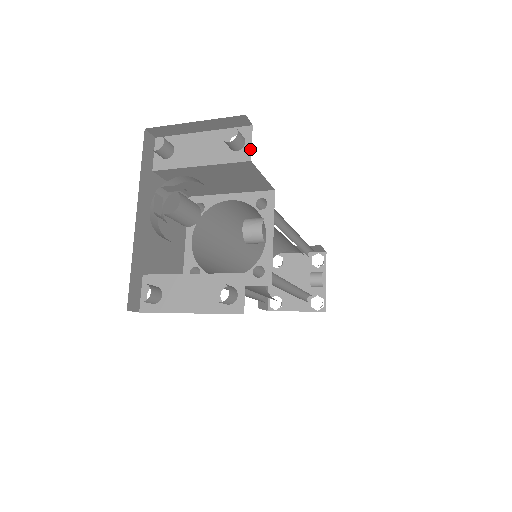
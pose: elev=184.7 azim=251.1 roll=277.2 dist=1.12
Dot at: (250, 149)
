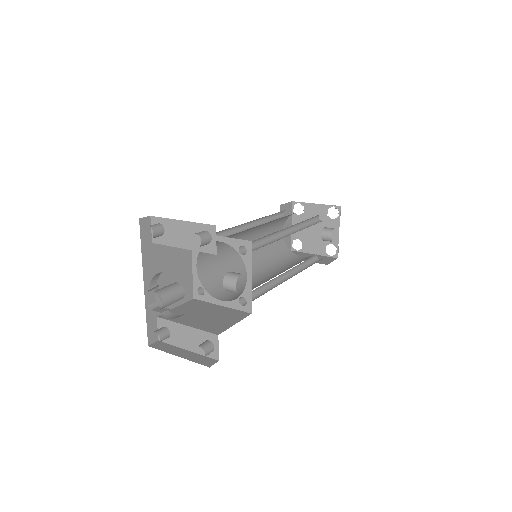
Dot at: (215, 245)
